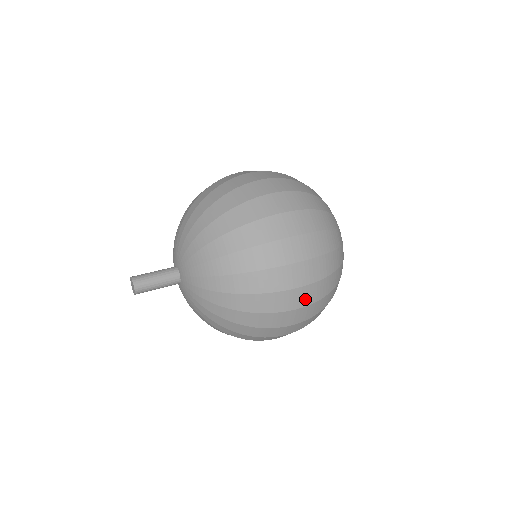
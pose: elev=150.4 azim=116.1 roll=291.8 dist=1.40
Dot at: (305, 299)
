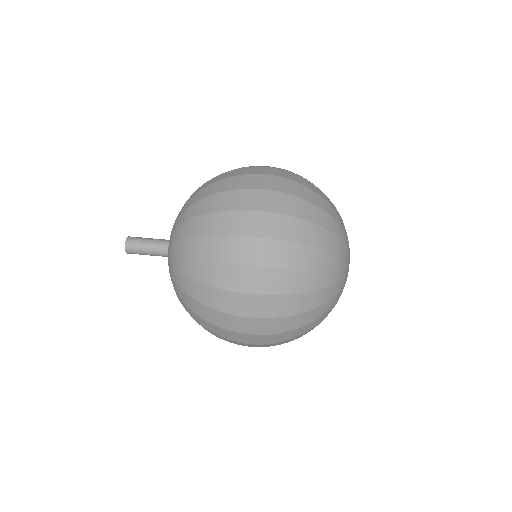
Dot at: (255, 328)
